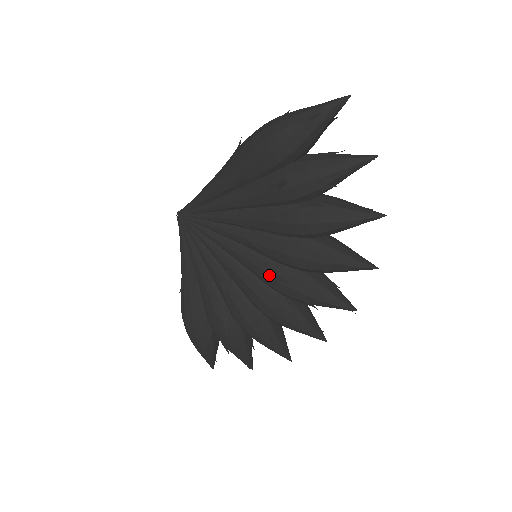
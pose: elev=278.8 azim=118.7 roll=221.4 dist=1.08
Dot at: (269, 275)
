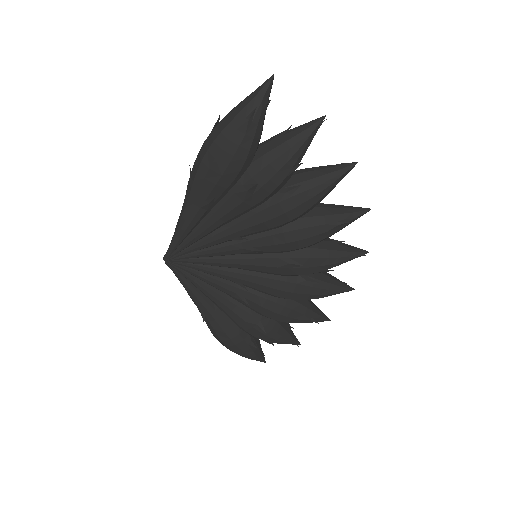
Dot at: (279, 268)
